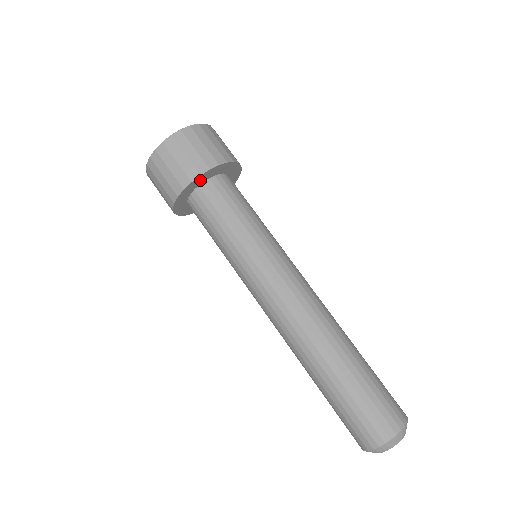
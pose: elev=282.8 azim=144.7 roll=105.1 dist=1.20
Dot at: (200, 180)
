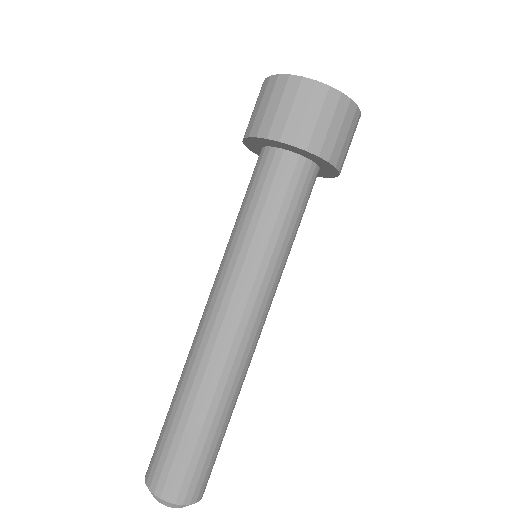
Dot at: (309, 155)
